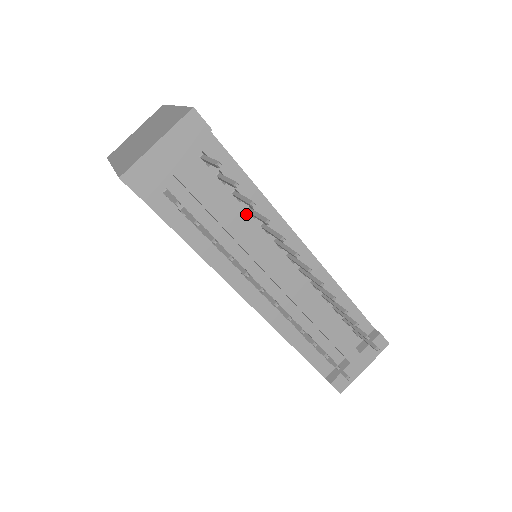
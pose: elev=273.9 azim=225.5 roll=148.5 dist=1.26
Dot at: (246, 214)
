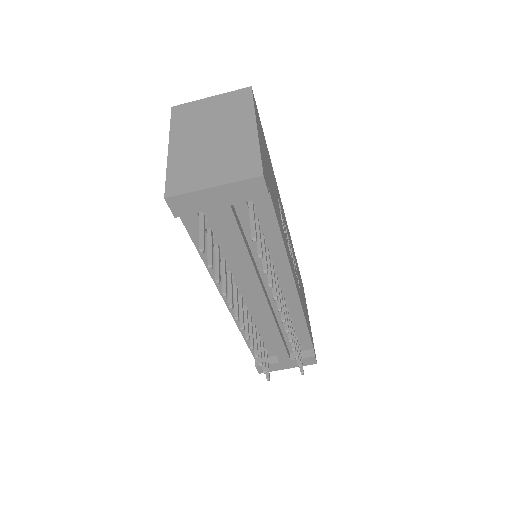
Dot at: occluded
